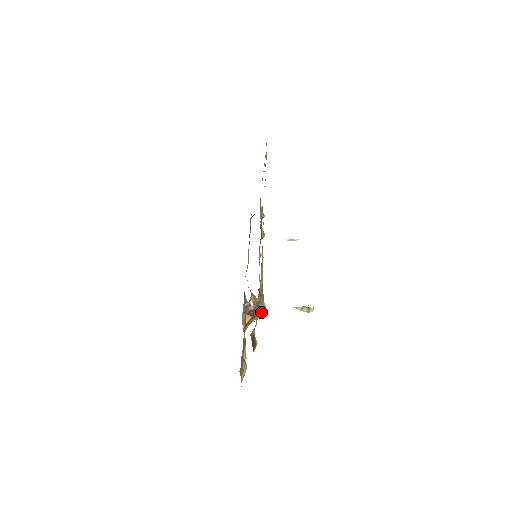
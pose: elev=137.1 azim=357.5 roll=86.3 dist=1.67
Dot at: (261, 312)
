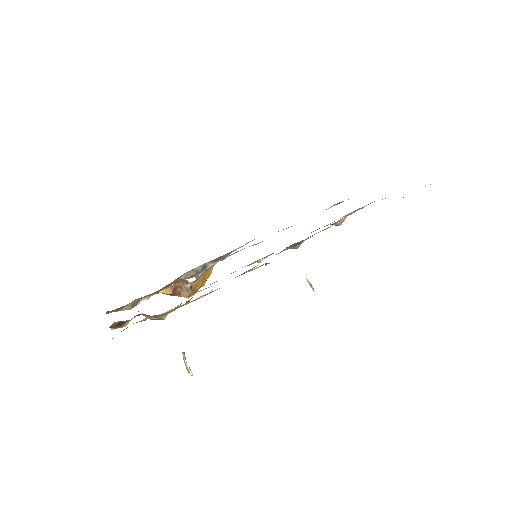
Dot at: (152, 319)
